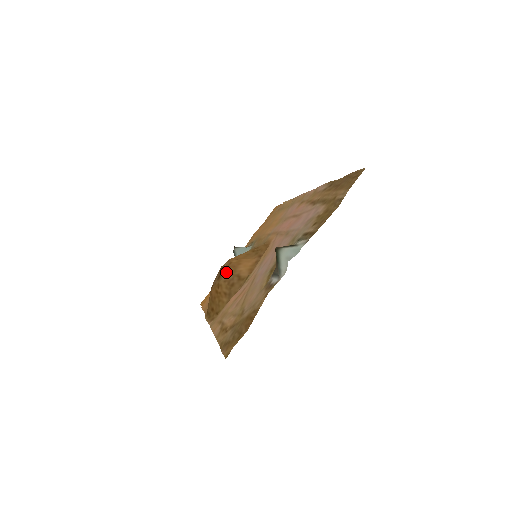
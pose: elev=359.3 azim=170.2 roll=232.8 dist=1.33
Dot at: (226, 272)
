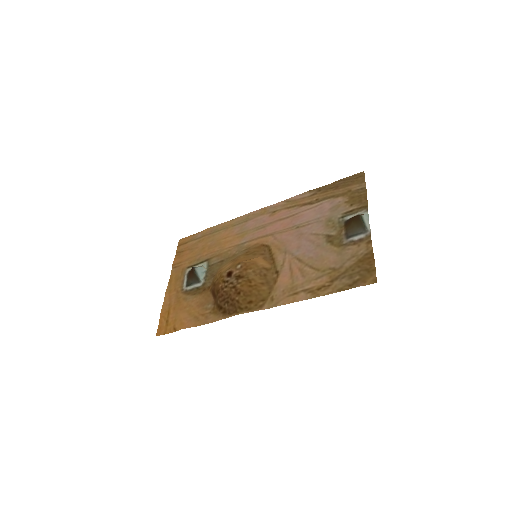
Dot at: (250, 269)
